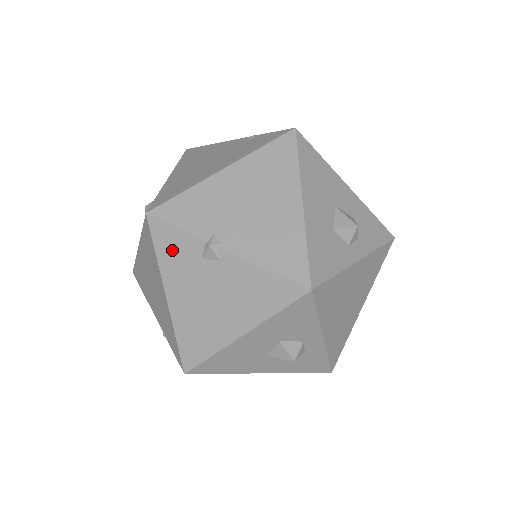
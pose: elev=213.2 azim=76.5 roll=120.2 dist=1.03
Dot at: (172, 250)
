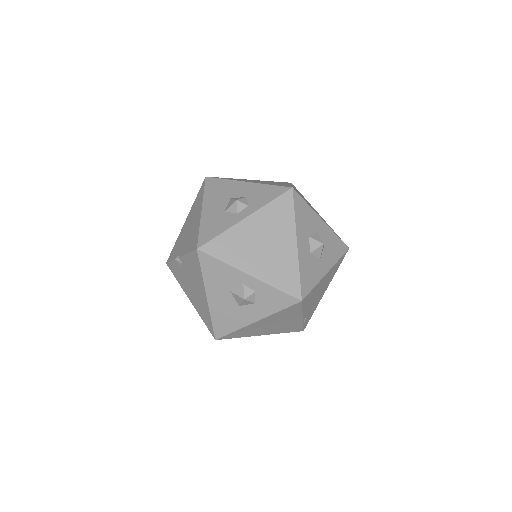
Dot at: (177, 273)
